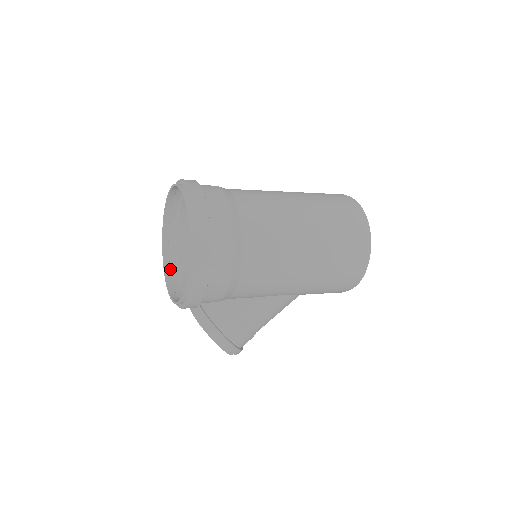
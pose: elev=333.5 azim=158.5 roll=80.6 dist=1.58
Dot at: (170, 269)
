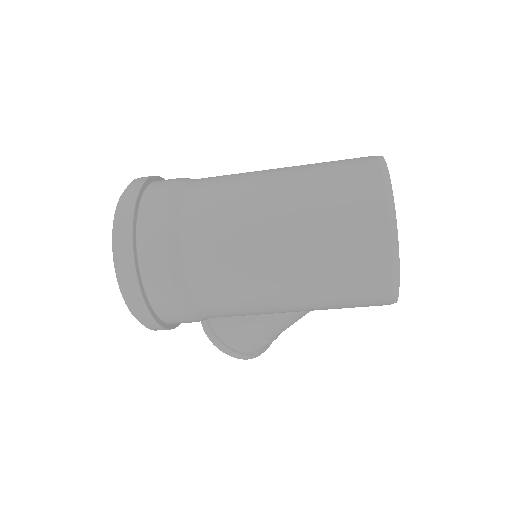
Dot at: occluded
